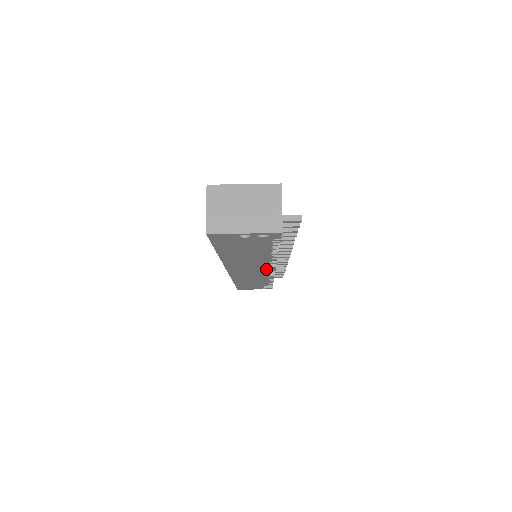
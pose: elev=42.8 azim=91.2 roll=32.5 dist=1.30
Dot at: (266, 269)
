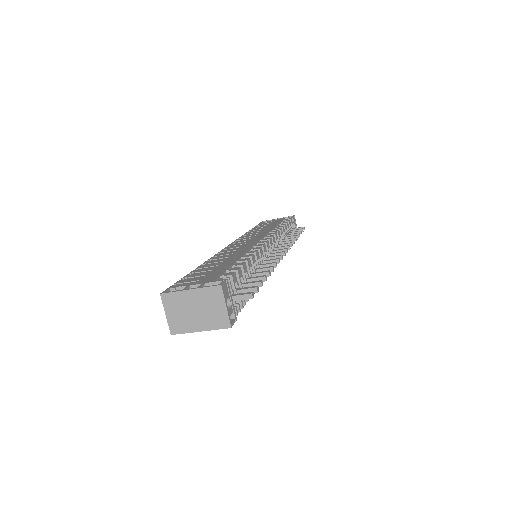
Dot at: occluded
